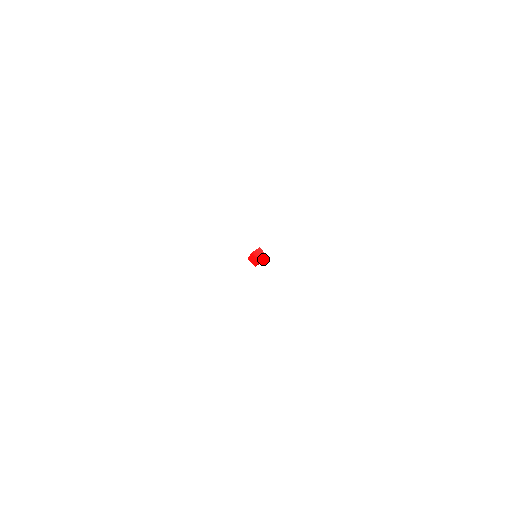
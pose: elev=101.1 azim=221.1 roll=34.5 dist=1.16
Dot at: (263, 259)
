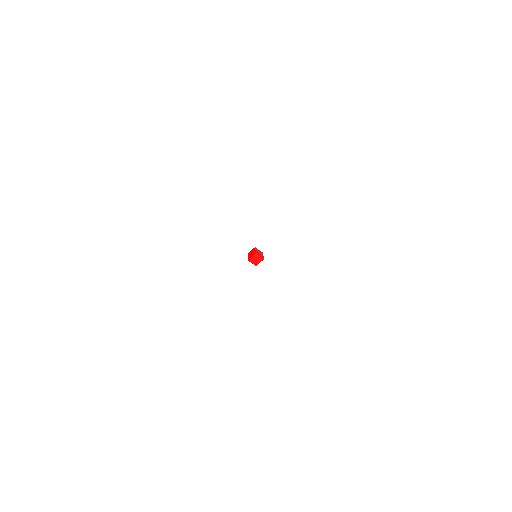
Dot at: occluded
